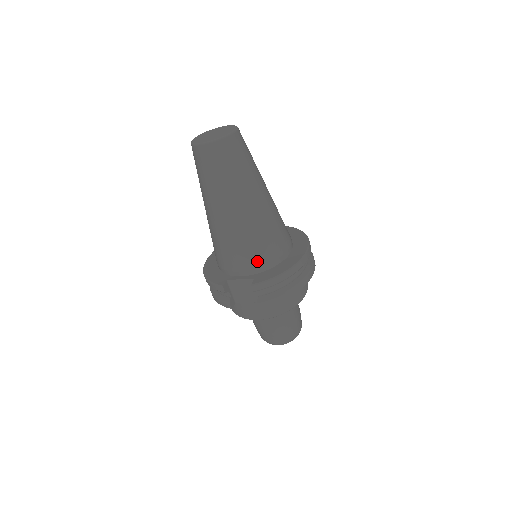
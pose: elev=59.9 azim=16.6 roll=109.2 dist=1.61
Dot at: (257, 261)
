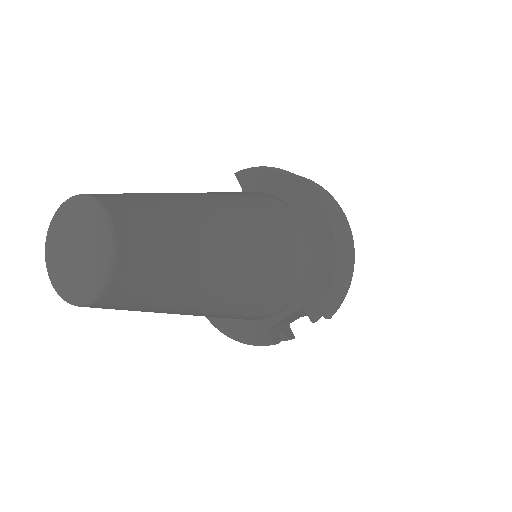
Dot at: (290, 290)
